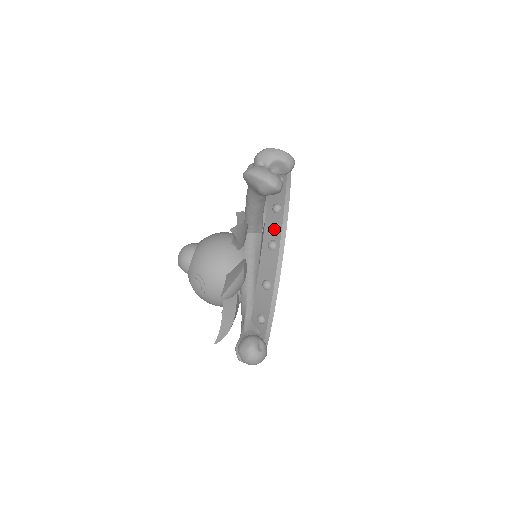
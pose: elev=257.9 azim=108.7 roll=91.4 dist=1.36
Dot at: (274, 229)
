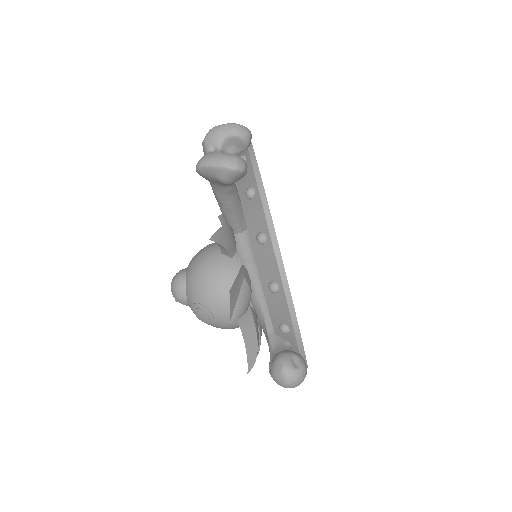
Dot at: (256, 219)
